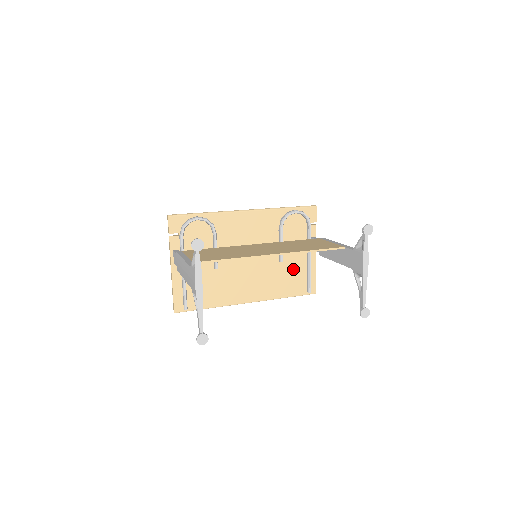
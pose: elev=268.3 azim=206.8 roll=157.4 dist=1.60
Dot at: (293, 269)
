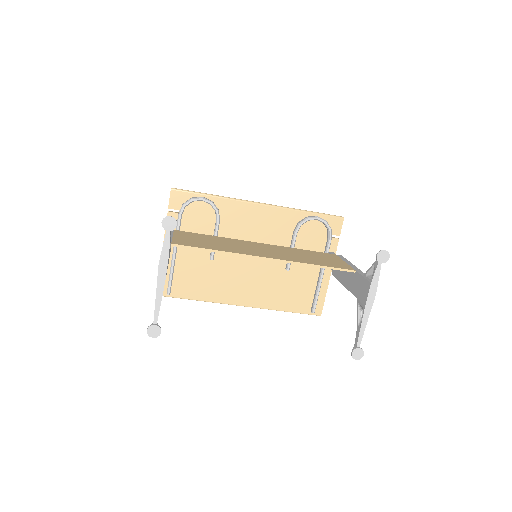
Dot at: (300, 282)
